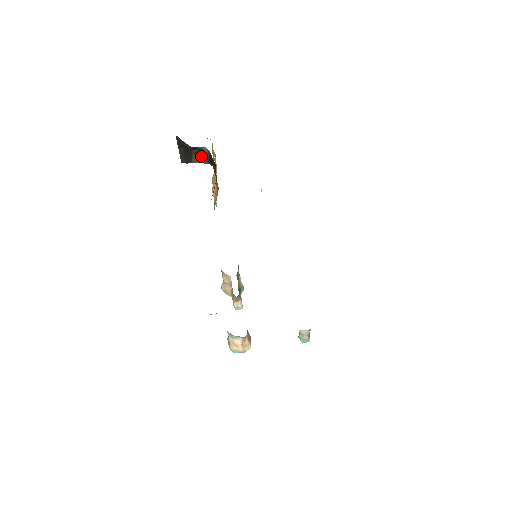
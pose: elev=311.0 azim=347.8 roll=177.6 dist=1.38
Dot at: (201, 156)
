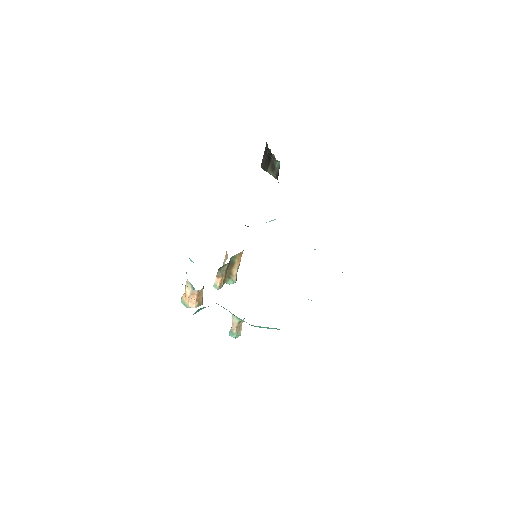
Dot at: (274, 168)
